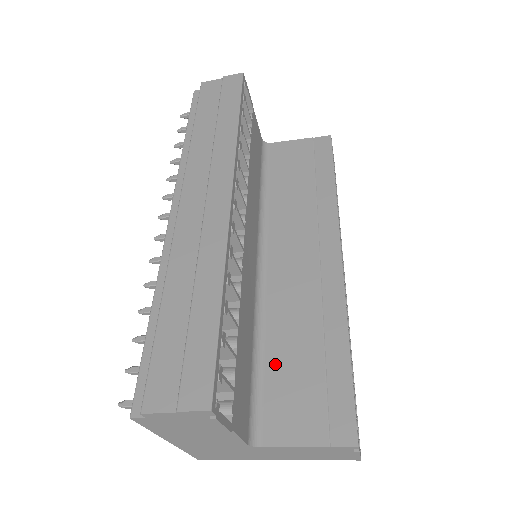
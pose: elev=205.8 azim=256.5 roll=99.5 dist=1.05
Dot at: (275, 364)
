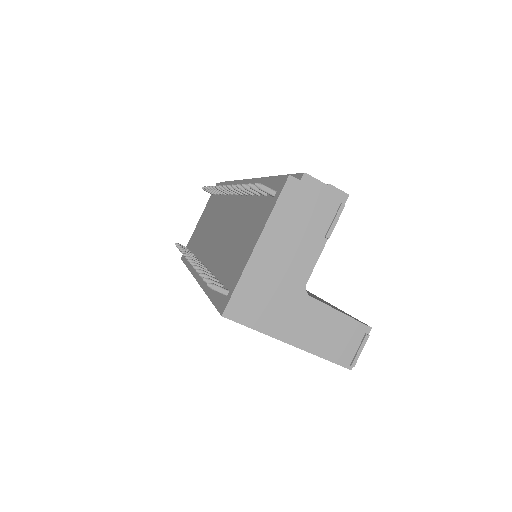
Dot at: occluded
